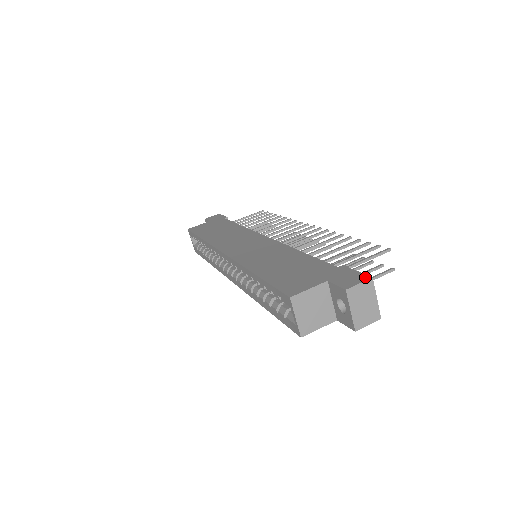
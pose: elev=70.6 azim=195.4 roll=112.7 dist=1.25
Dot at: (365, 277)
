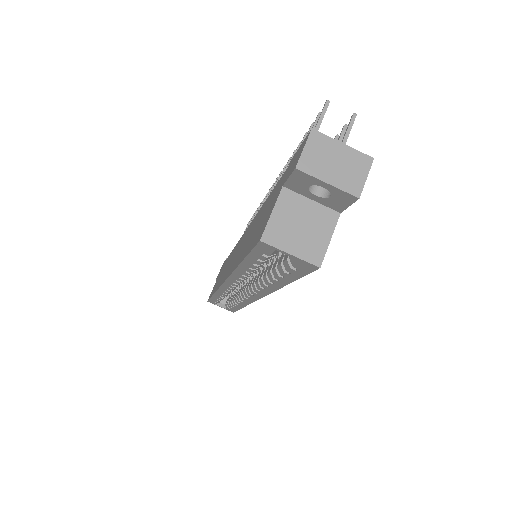
Dot at: (306, 138)
